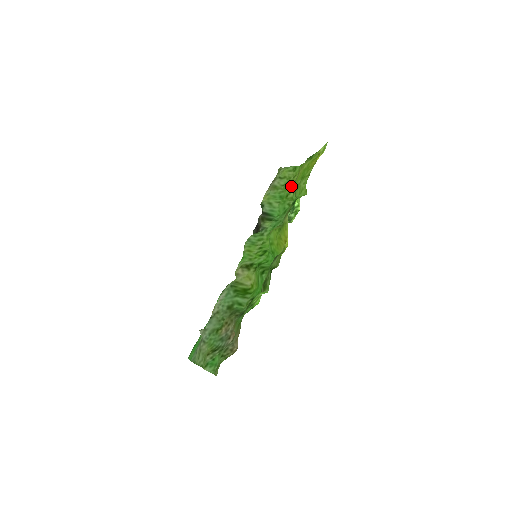
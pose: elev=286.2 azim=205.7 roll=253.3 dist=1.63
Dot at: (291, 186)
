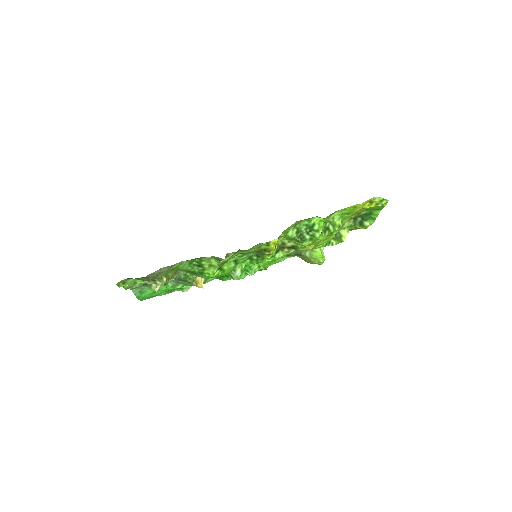
Dot at: occluded
